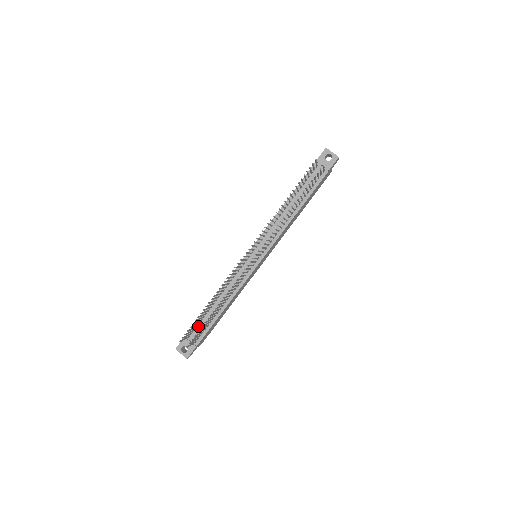
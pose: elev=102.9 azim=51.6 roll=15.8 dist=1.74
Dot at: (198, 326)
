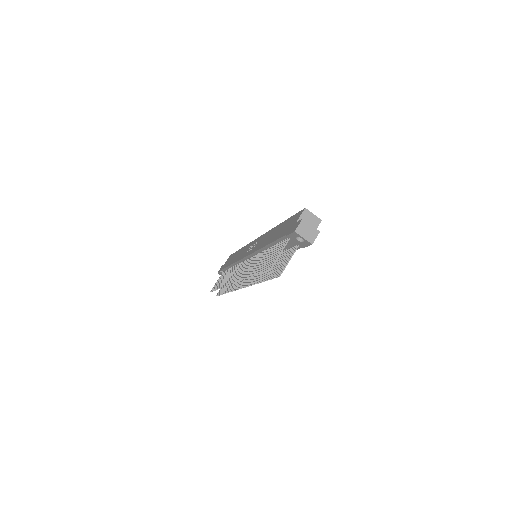
Dot at: occluded
